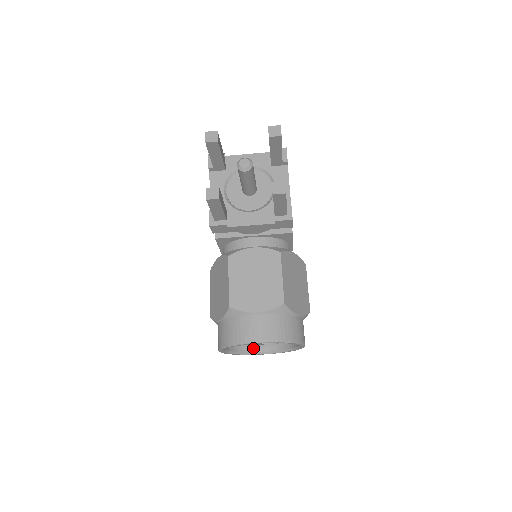
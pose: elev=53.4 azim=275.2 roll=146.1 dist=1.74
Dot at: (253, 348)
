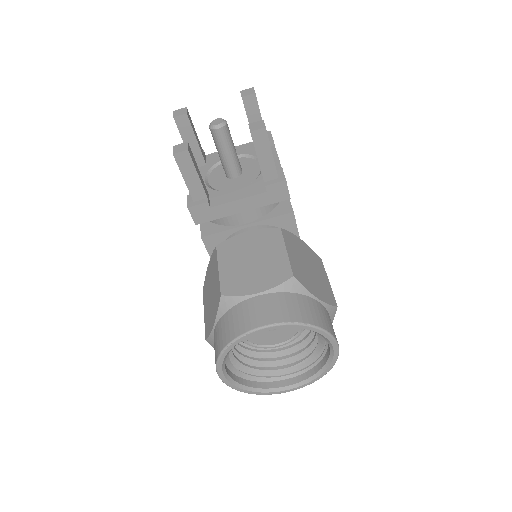
Dot at: (272, 383)
